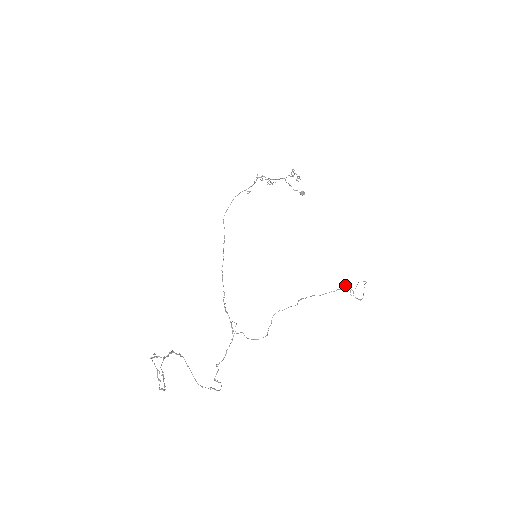
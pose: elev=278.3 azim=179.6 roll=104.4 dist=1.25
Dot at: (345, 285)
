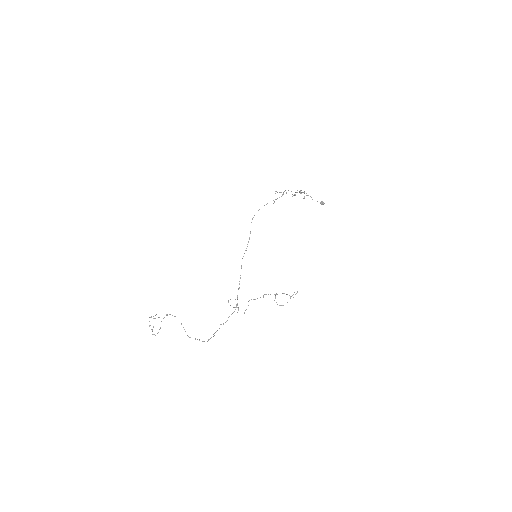
Dot at: (276, 293)
